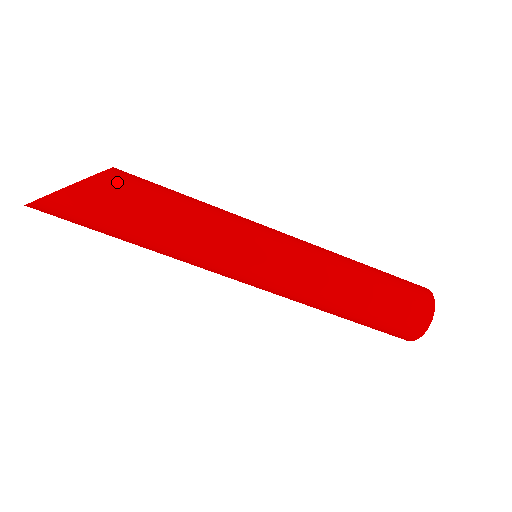
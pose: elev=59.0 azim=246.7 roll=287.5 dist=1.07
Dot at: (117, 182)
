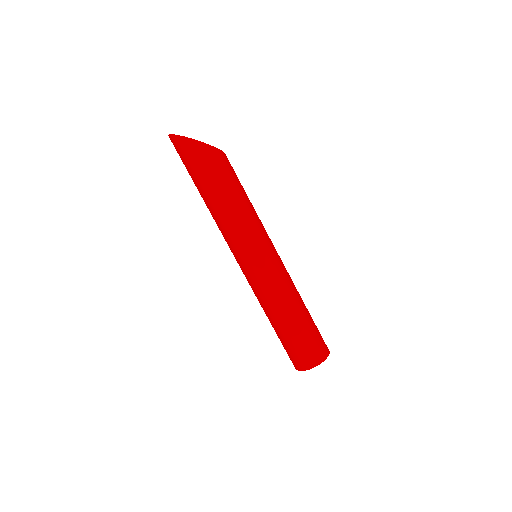
Dot at: (226, 161)
